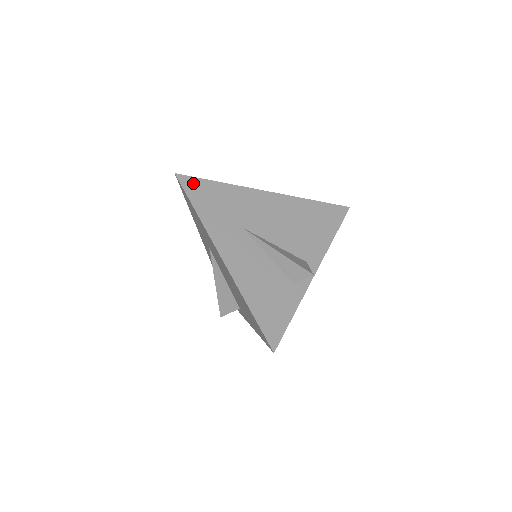
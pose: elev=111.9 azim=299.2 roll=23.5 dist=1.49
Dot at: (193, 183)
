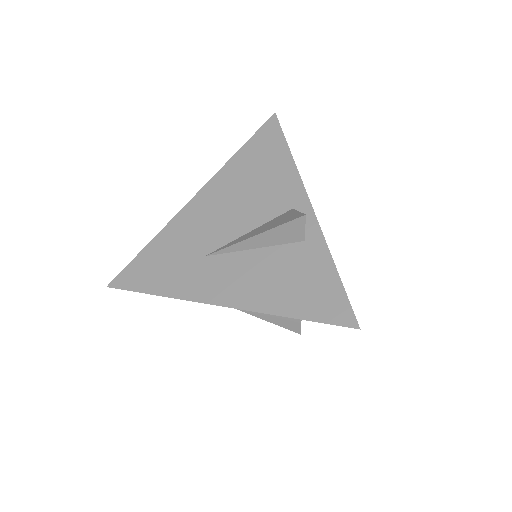
Dot at: (128, 275)
